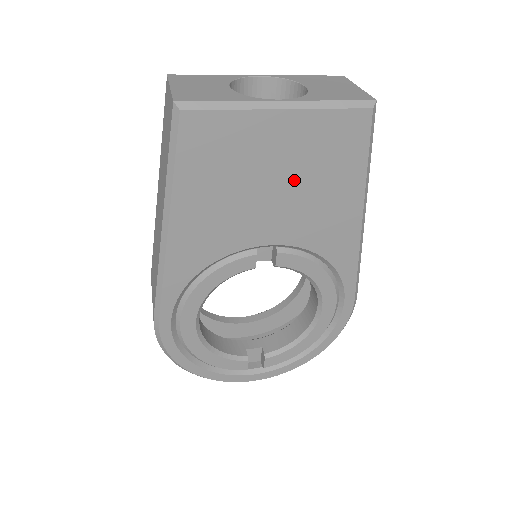
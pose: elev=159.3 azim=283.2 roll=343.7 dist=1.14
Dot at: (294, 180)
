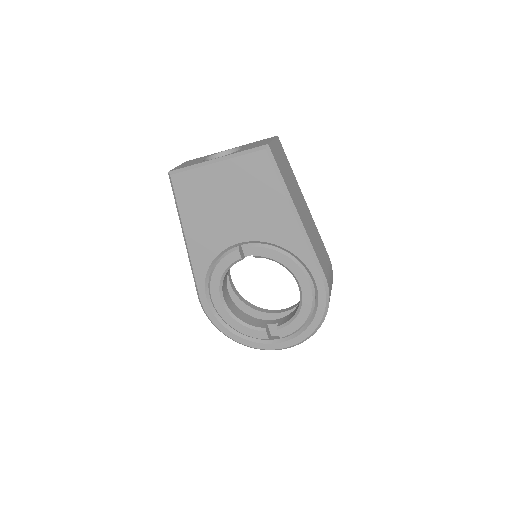
Dot at: (240, 199)
